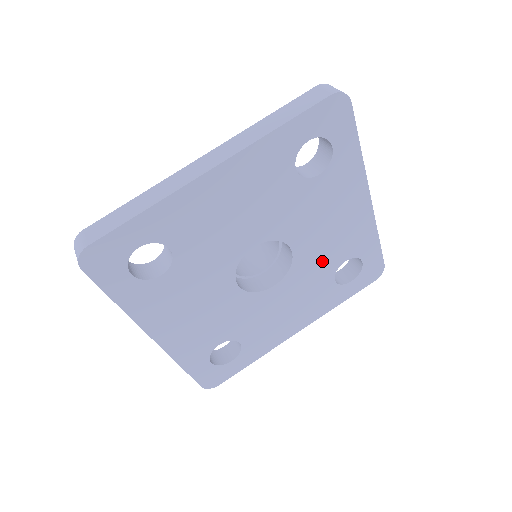
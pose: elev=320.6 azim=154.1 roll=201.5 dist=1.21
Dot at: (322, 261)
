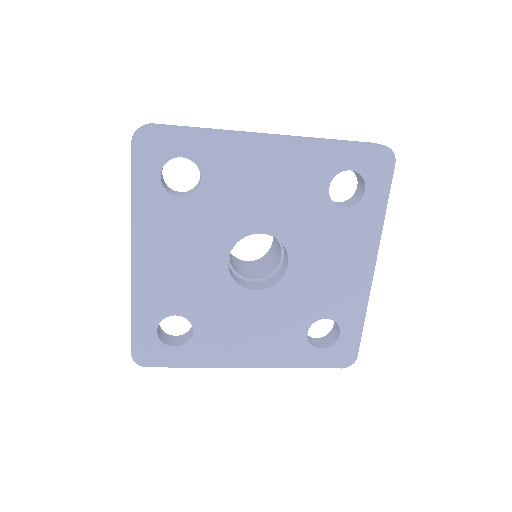
Dot at: (307, 300)
